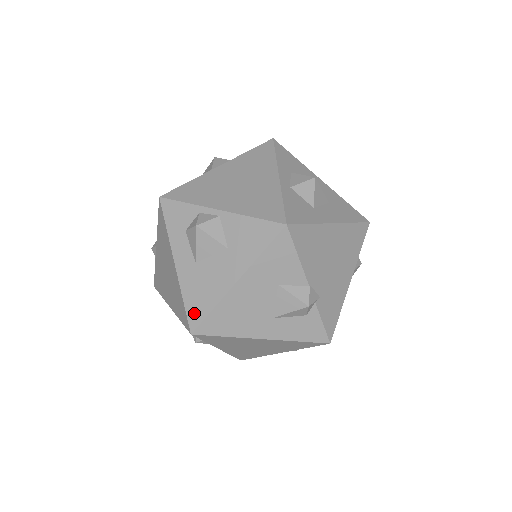
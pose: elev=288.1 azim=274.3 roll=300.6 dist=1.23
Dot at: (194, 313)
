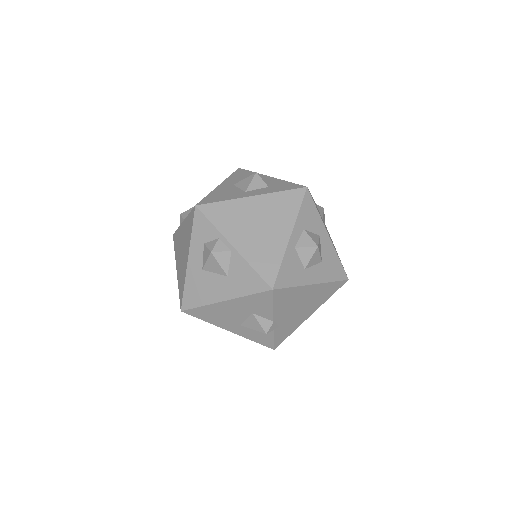
Dot at: (188, 300)
